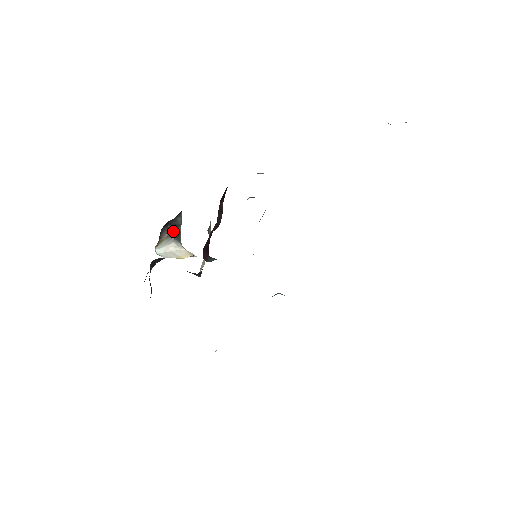
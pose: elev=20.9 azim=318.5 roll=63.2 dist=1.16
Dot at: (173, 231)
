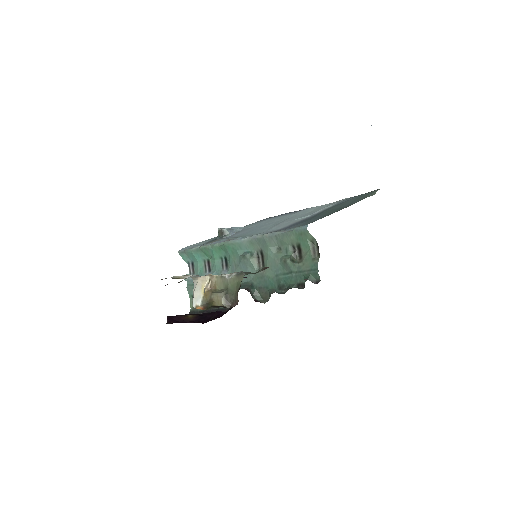
Dot at: occluded
